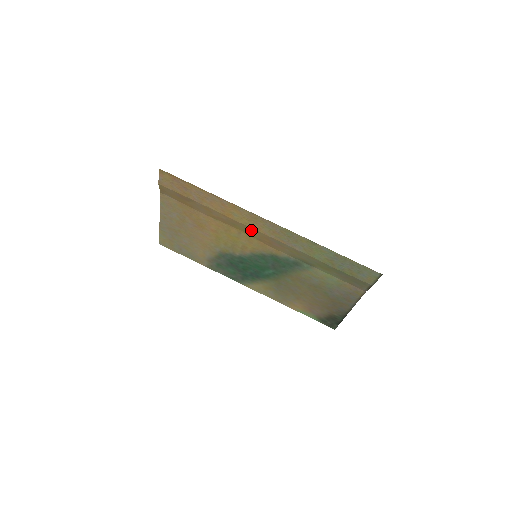
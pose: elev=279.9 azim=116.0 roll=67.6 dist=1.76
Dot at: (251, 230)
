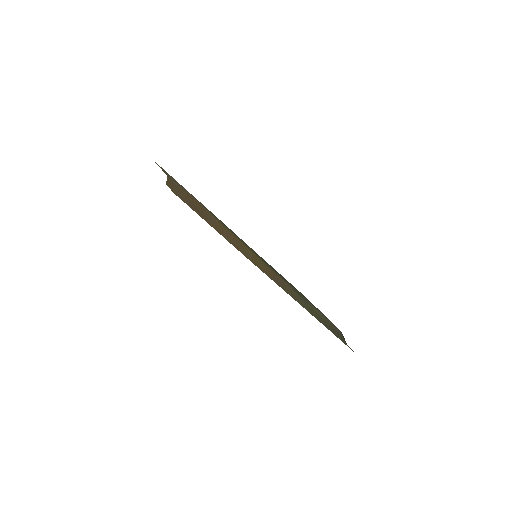
Dot at: (259, 264)
